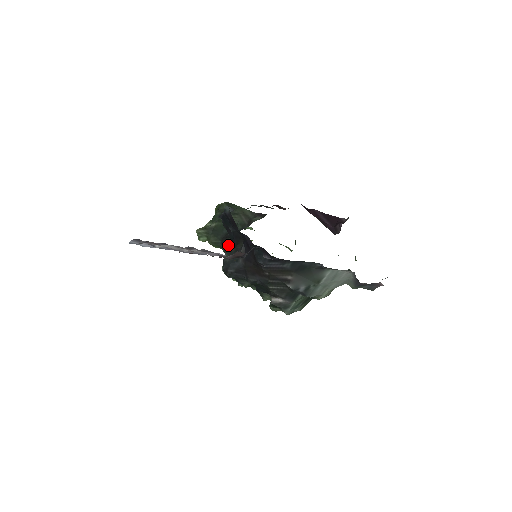
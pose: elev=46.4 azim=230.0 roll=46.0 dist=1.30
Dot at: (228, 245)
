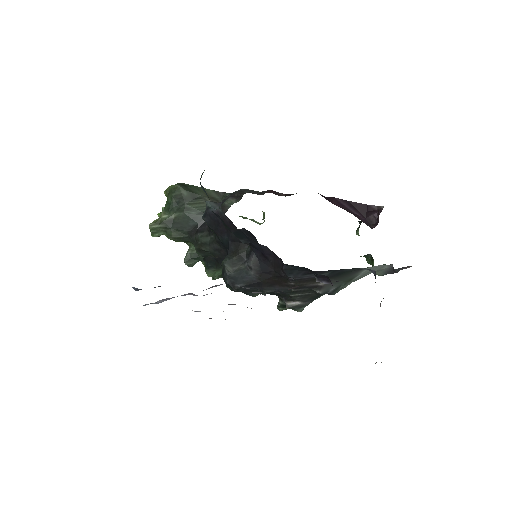
Dot at: (204, 242)
